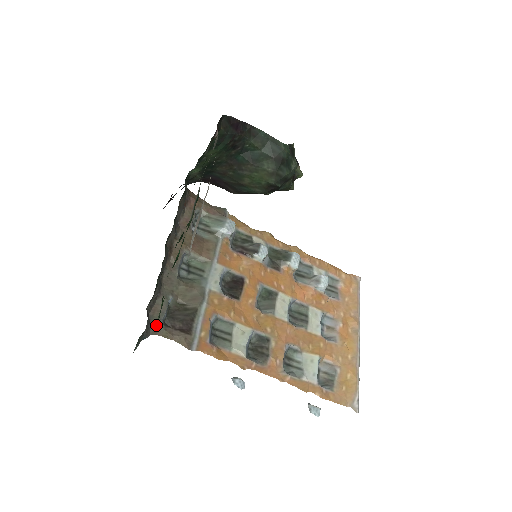
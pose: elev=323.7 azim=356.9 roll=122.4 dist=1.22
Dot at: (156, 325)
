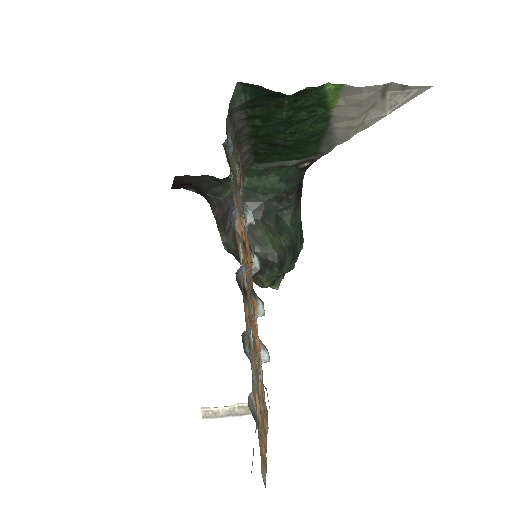
Dot at: (229, 127)
